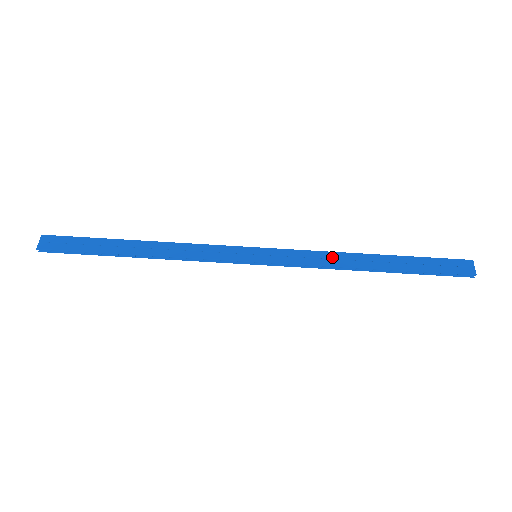
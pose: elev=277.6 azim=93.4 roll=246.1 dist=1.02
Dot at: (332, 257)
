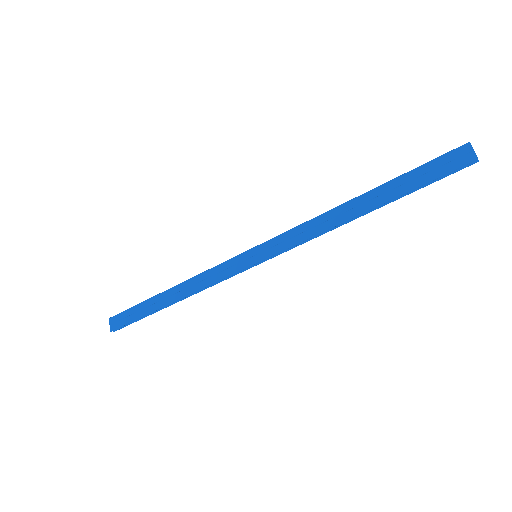
Dot at: (319, 222)
